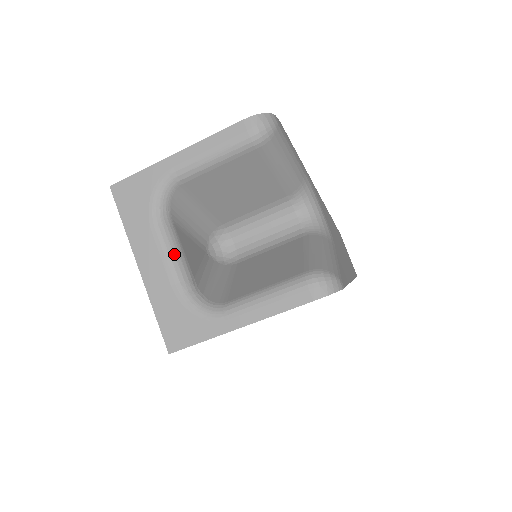
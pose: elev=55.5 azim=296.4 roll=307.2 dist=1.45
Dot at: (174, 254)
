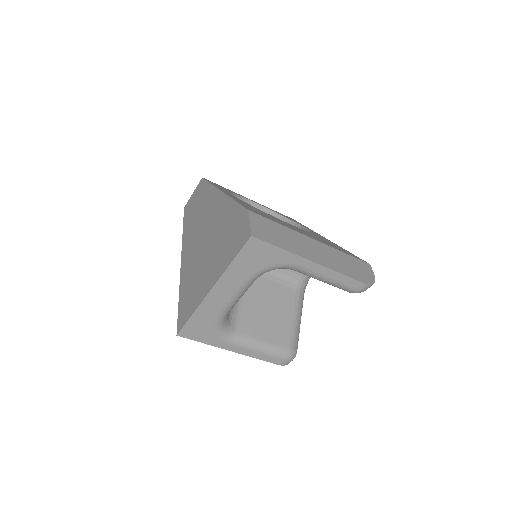
Dot at: occluded
